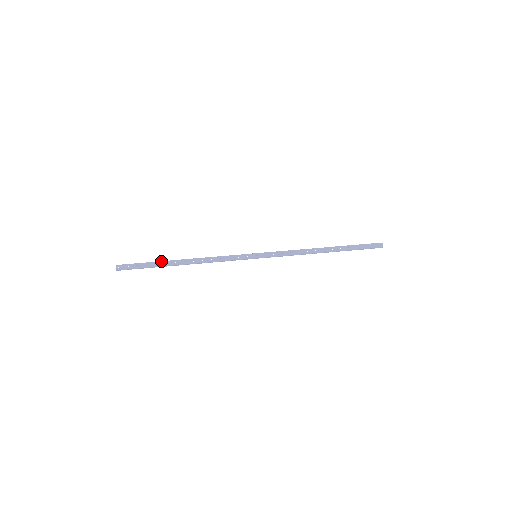
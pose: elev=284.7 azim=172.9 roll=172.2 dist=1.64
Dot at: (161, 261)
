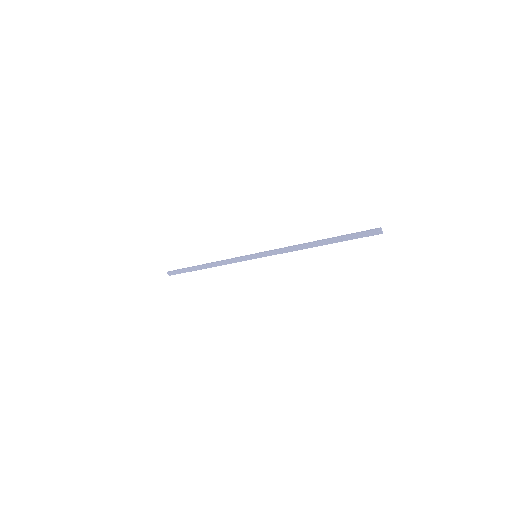
Dot at: (191, 267)
